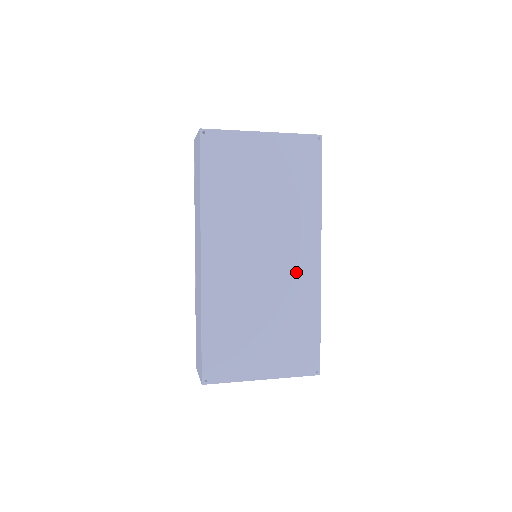
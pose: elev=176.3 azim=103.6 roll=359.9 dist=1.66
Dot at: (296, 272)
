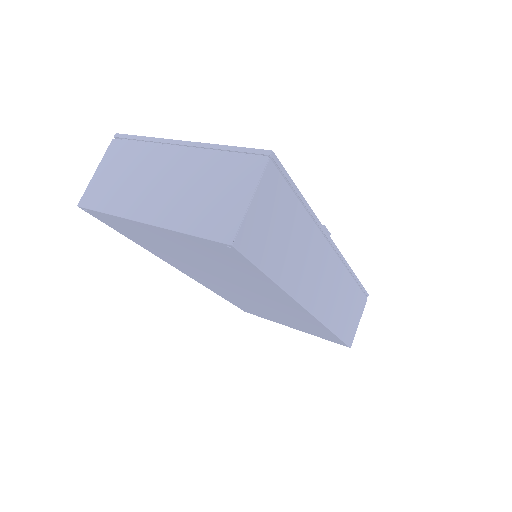
Dot at: (285, 308)
